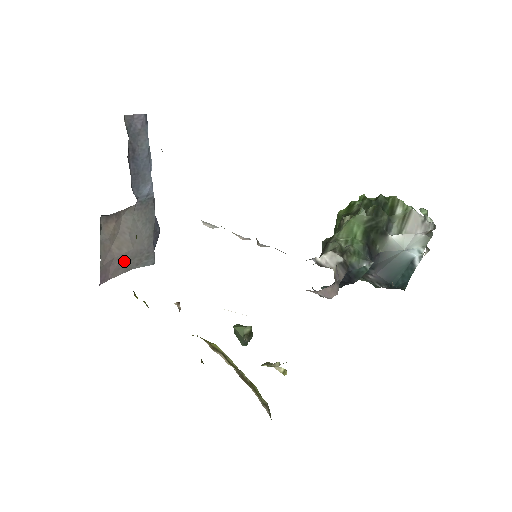
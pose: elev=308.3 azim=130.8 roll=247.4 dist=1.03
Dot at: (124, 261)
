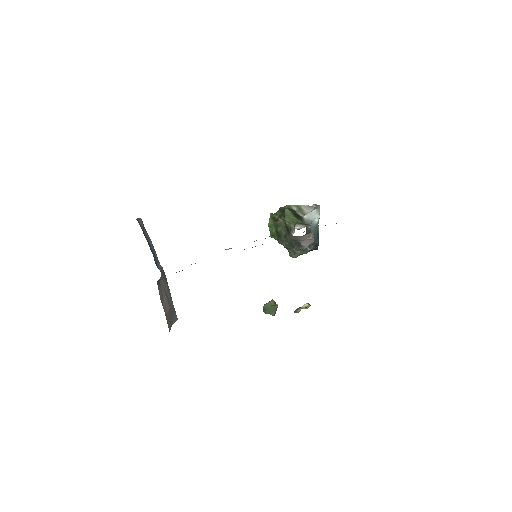
Dot at: (169, 318)
